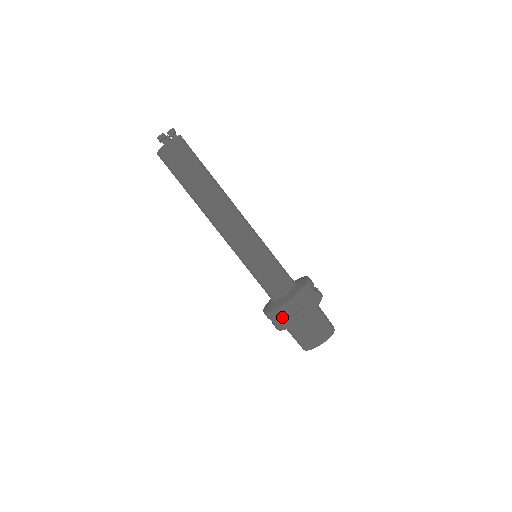
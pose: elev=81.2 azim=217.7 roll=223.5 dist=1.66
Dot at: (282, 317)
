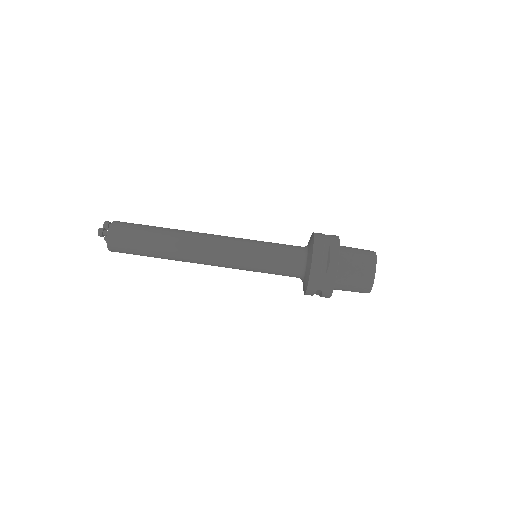
Dot at: (321, 274)
